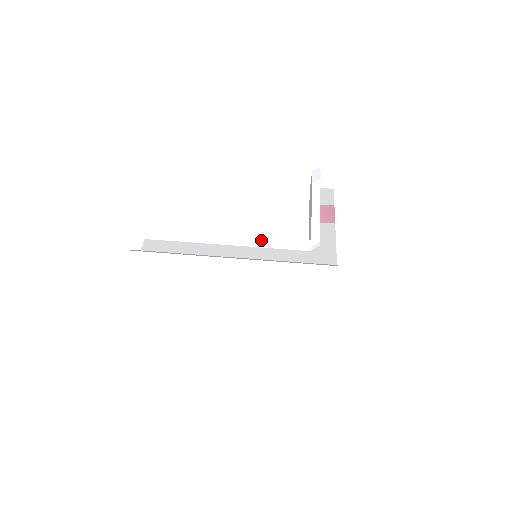
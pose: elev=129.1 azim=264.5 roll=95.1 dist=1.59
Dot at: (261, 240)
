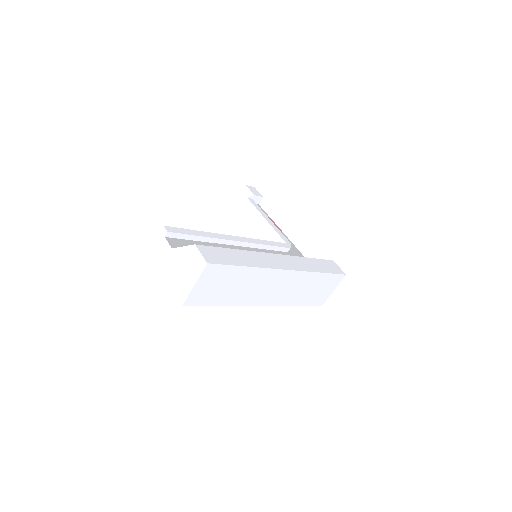
Dot at: (258, 242)
